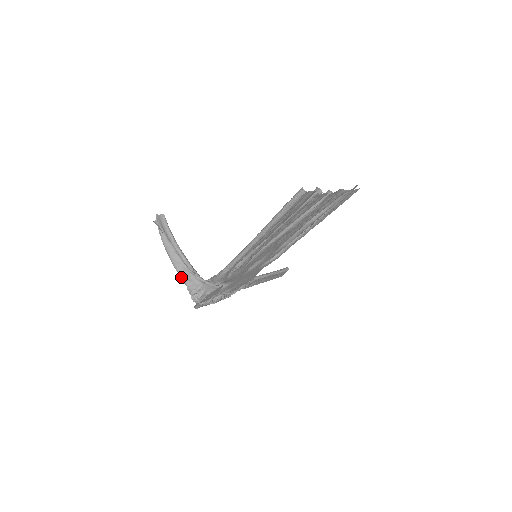
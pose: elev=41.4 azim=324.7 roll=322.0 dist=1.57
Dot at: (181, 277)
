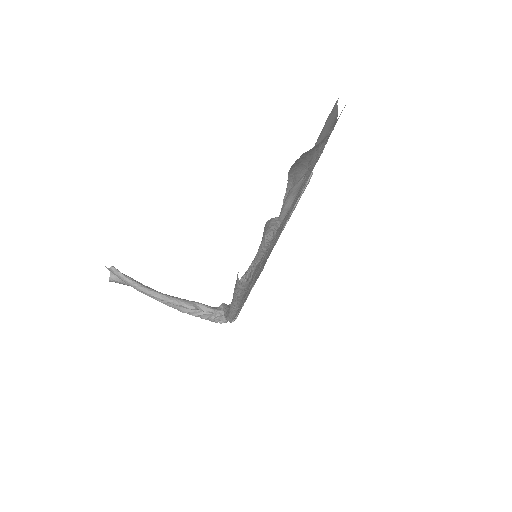
Dot at: occluded
